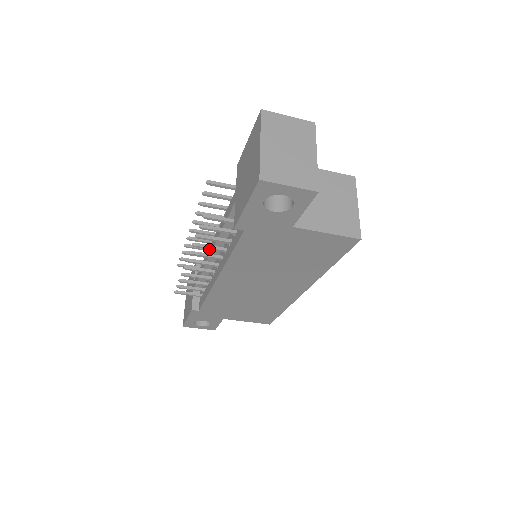
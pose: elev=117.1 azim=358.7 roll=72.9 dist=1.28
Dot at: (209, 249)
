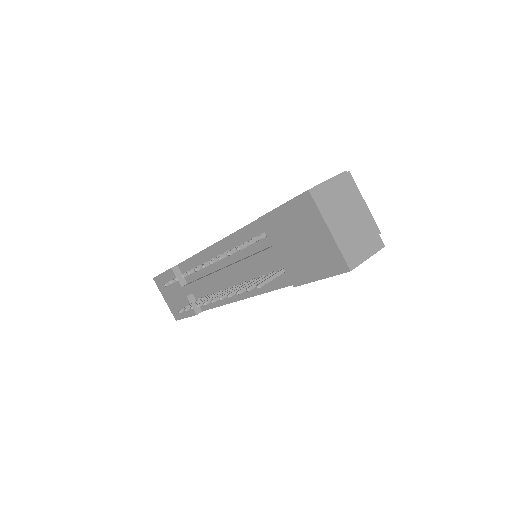
Dot at: occluded
